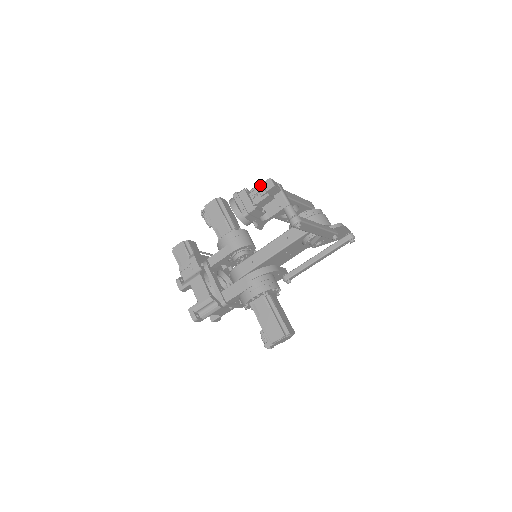
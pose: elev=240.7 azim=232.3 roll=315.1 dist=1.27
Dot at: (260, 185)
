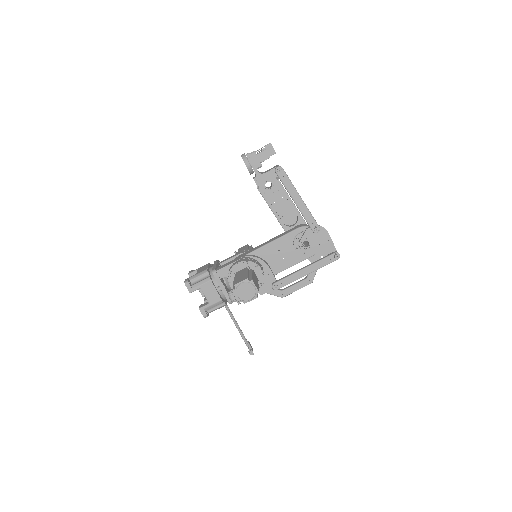
Dot at: occluded
